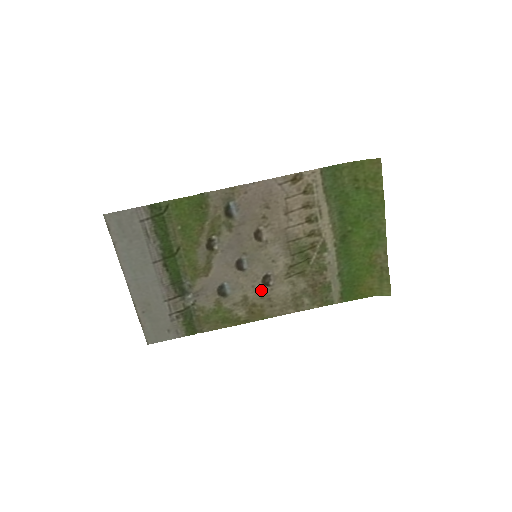
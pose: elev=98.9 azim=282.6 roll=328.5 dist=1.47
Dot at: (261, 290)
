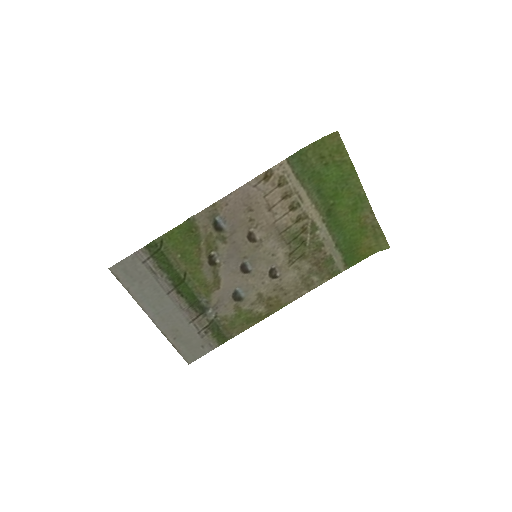
Dot at: (271, 284)
